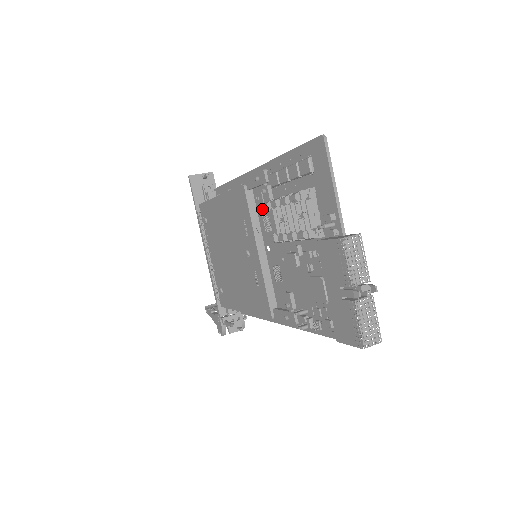
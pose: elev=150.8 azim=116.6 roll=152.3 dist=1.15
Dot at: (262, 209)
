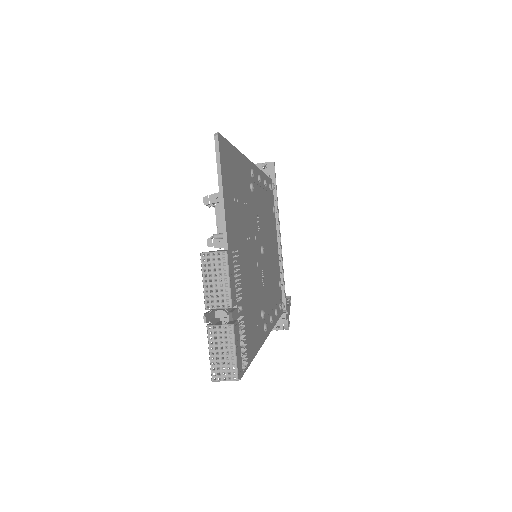
Dot at: occluded
